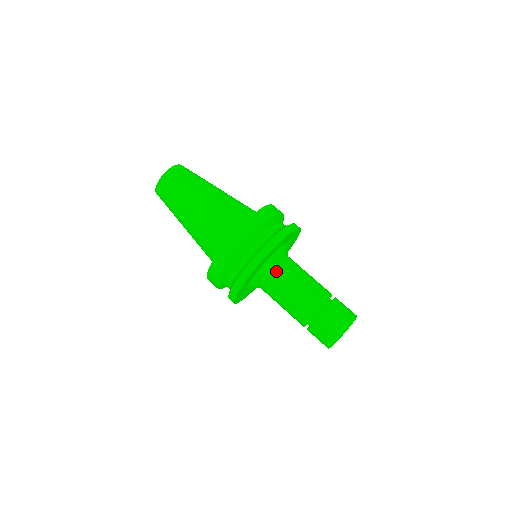
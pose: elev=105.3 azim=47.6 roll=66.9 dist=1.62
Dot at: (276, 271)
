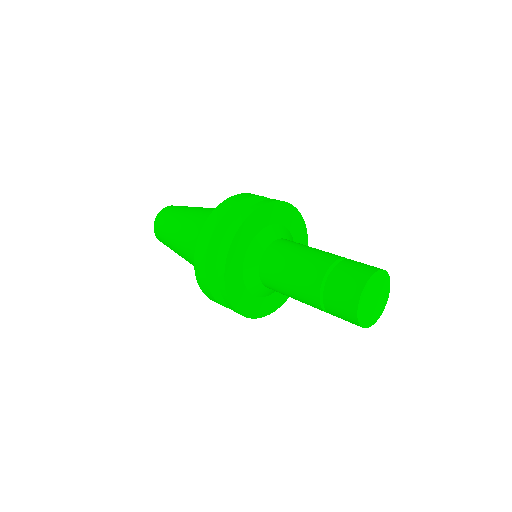
Dot at: (280, 241)
